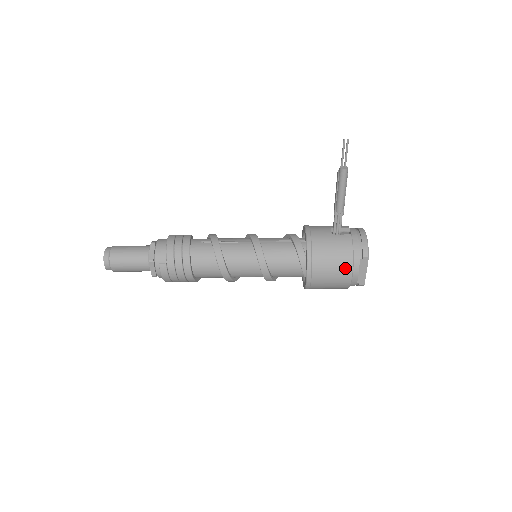
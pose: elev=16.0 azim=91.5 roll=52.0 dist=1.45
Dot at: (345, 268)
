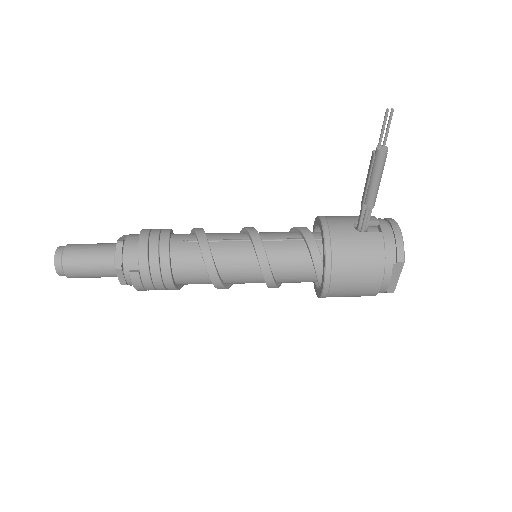
Dot at: (373, 277)
